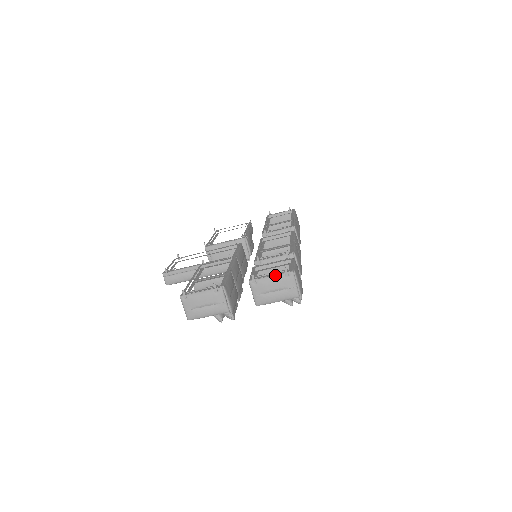
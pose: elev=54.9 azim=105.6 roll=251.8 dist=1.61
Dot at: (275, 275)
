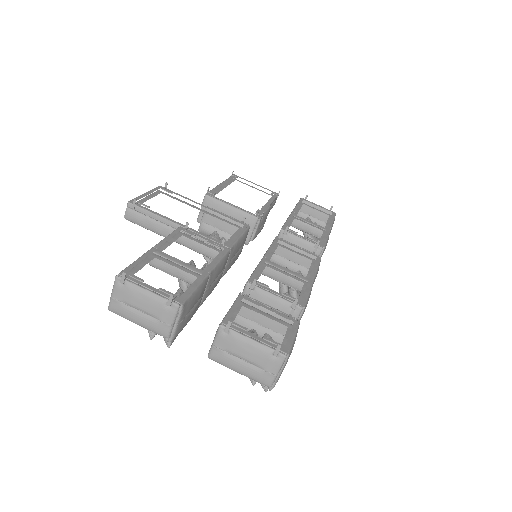
Dot at: (260, 343)
